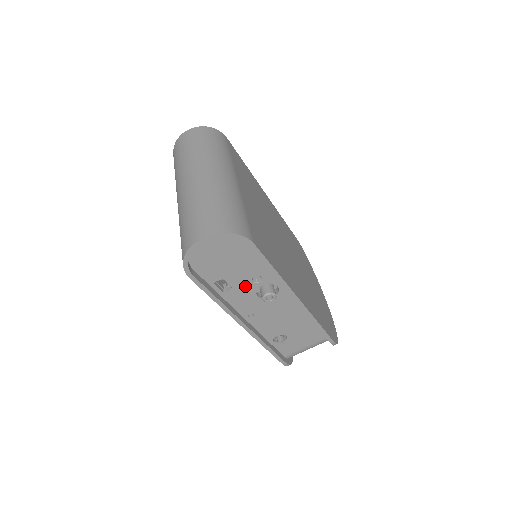
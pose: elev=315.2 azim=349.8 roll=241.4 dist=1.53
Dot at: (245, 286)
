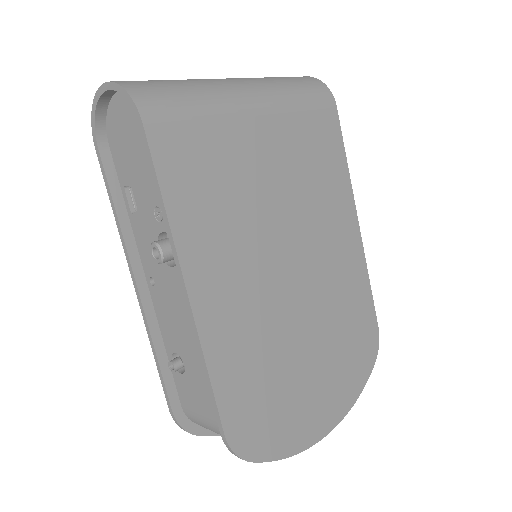
Dot at: (149, 218)
